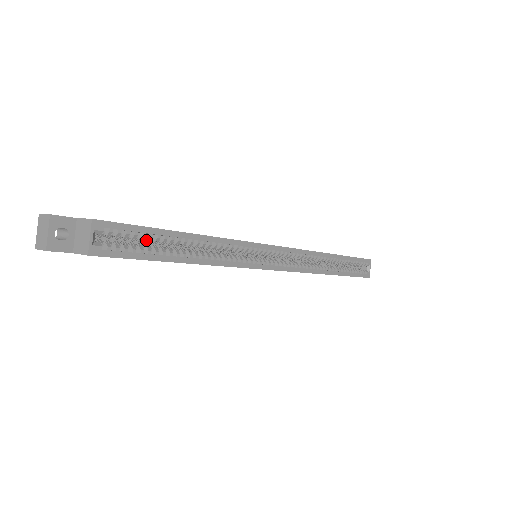
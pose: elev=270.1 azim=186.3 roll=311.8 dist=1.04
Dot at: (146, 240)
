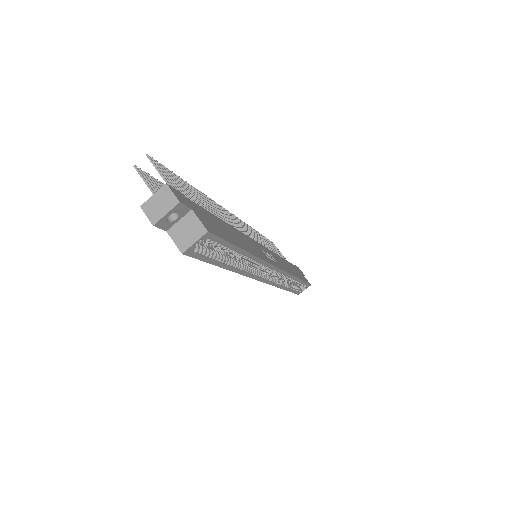
Dot at: occluded
